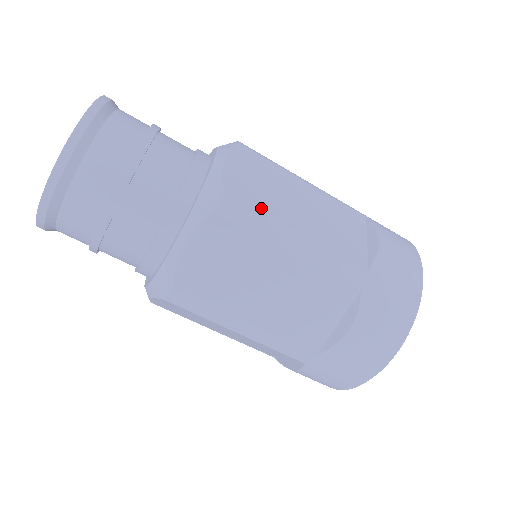
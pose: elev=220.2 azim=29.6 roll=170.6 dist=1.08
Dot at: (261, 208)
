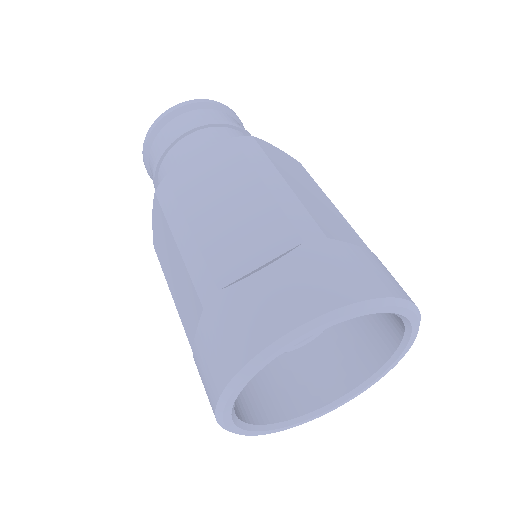
Dot at: (178, 196)
